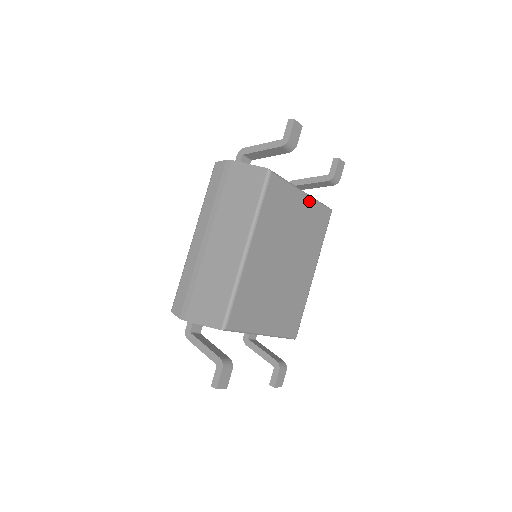
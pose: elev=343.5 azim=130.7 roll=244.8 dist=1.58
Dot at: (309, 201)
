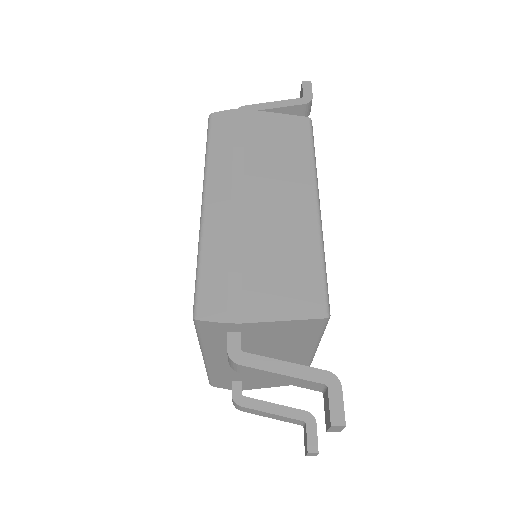
Dot at: occluded
